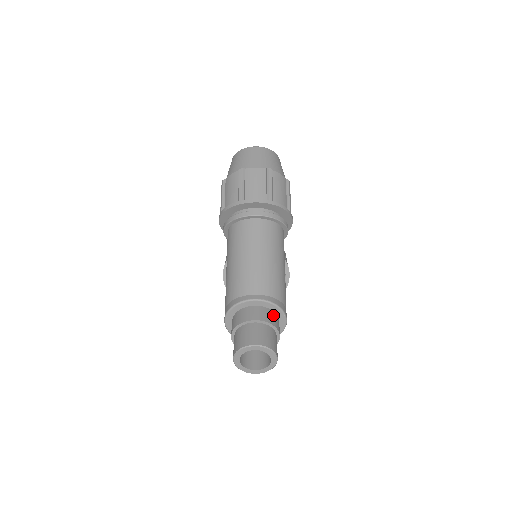
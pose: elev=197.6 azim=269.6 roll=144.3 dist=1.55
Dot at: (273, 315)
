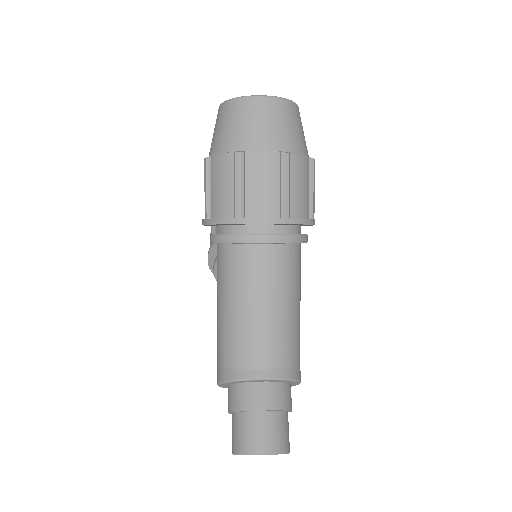
Dot at: (285, 390)
